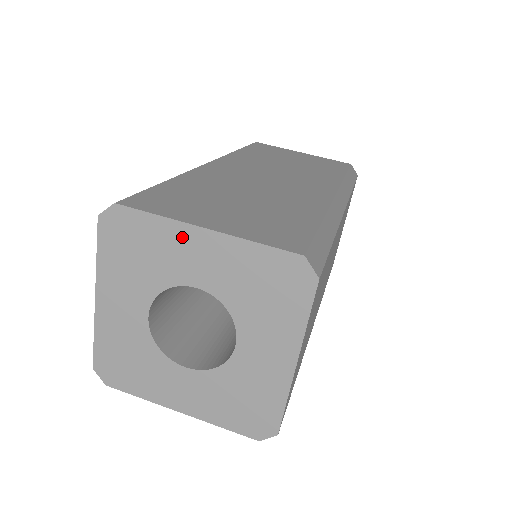
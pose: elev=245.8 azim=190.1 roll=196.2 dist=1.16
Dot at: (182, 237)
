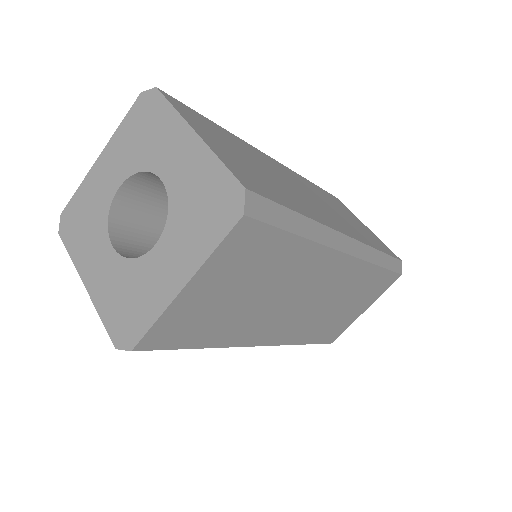
Dot at: (178, 133)
